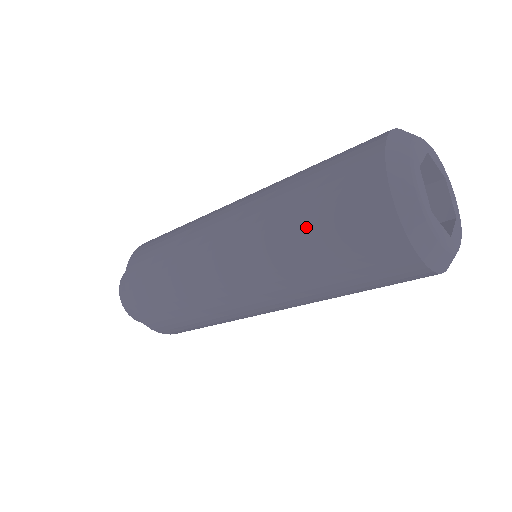
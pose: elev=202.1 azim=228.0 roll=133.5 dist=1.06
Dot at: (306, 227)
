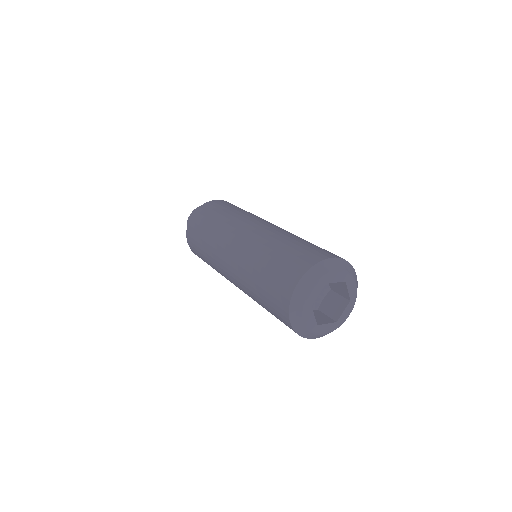
Dot at: (262, 303)
